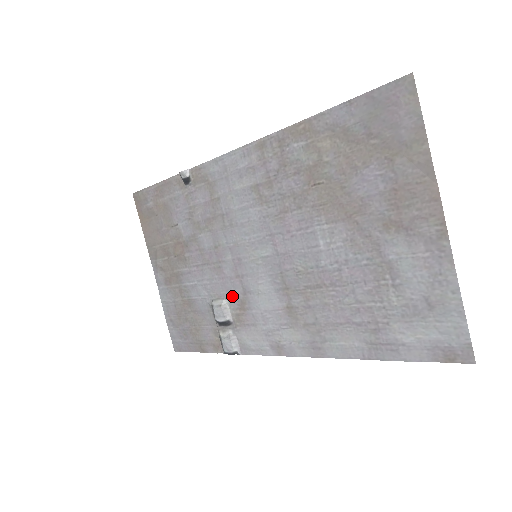
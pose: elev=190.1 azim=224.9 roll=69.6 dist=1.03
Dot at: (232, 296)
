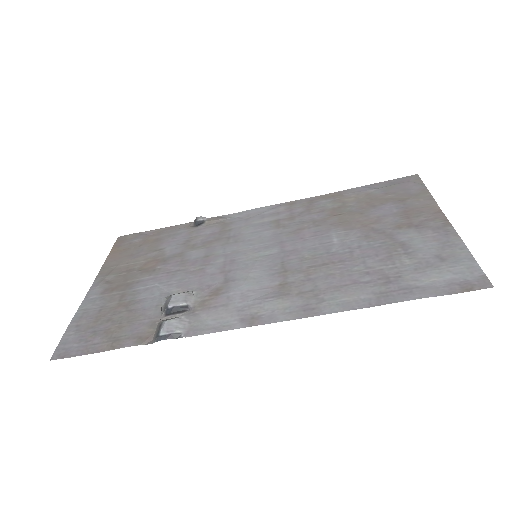
Dot at: (205, 287)
